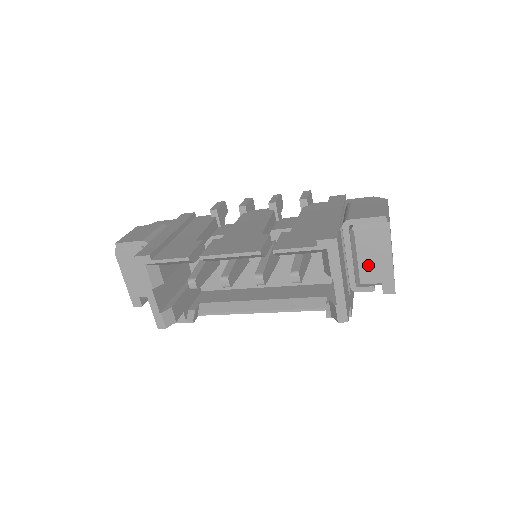
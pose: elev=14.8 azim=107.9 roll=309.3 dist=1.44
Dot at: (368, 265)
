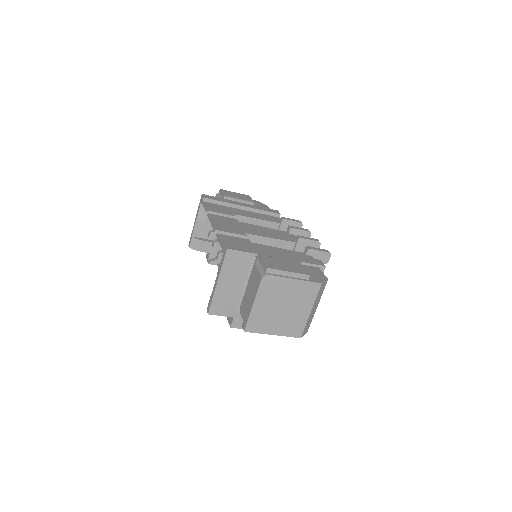
Dot at: (248, 296)
